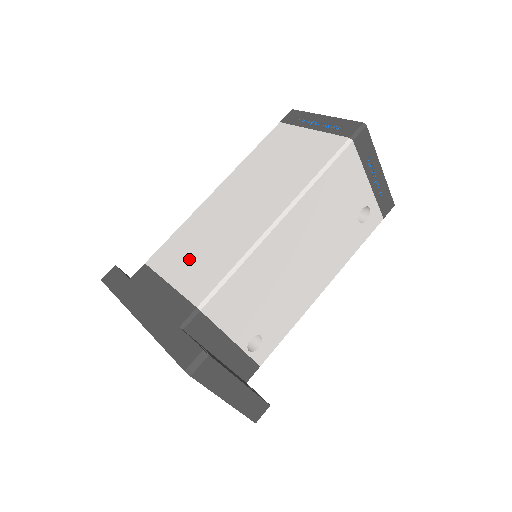
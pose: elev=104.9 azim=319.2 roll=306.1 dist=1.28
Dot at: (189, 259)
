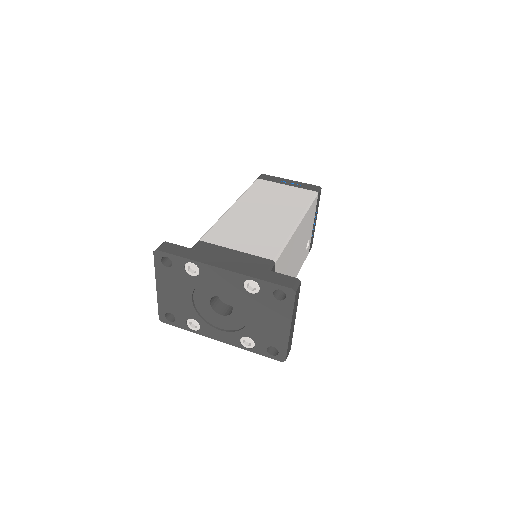
Dot at: (243, 238)
